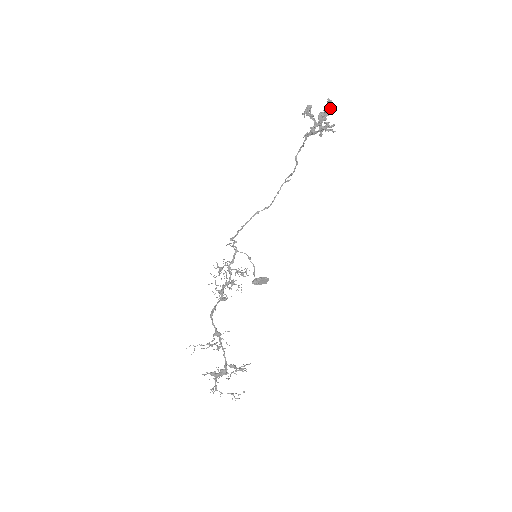
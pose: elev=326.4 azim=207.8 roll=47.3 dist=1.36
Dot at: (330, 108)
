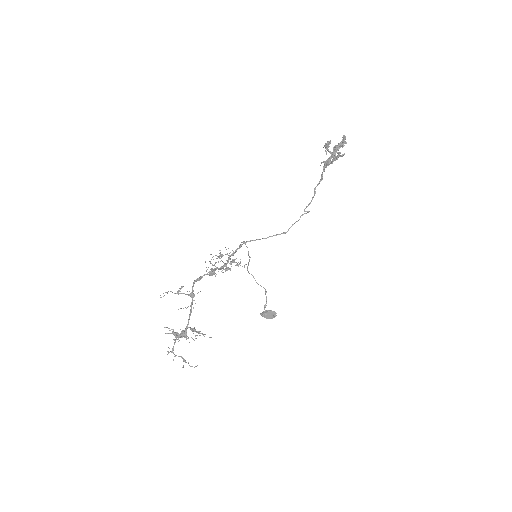
Dot at: (342, 140)
